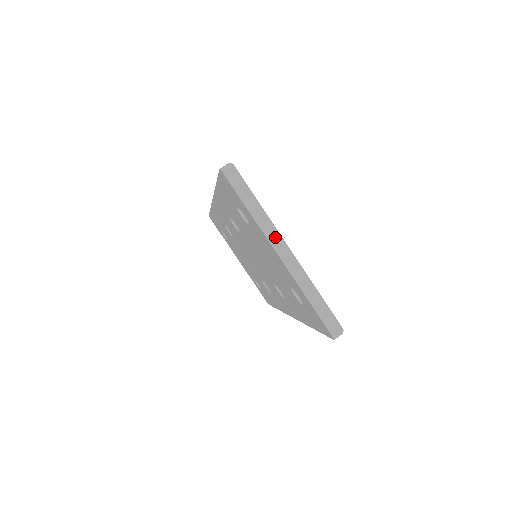
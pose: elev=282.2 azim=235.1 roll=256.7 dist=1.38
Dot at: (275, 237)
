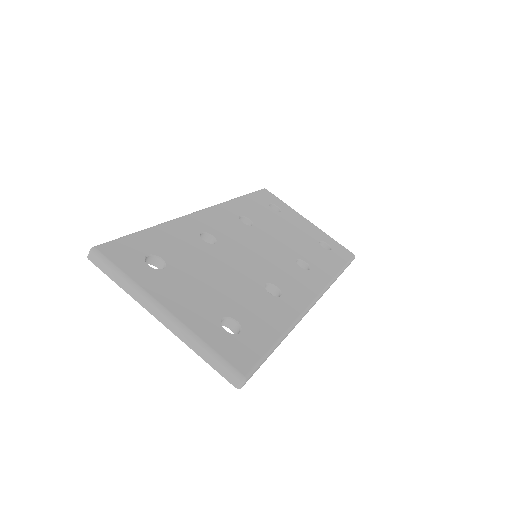
Dot at: (149, 304)
